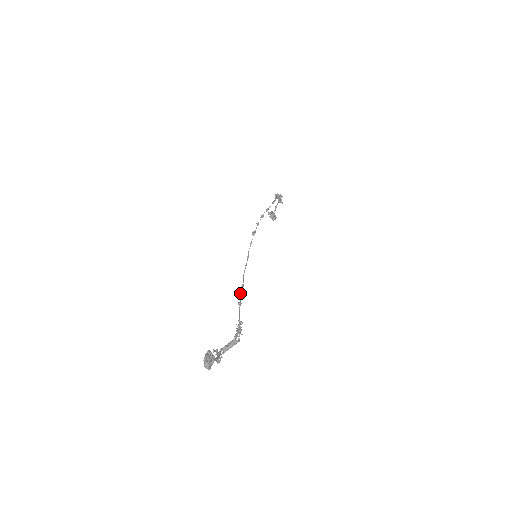
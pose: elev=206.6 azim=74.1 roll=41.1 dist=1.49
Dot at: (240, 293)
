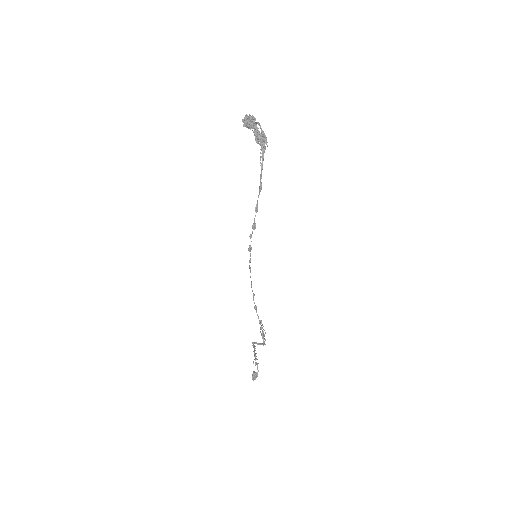
Dot at: occluded
